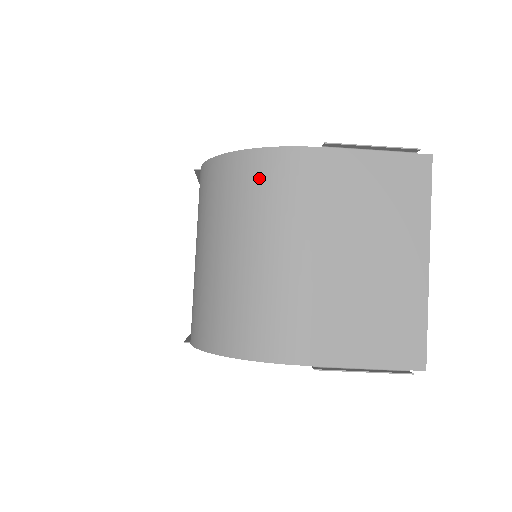
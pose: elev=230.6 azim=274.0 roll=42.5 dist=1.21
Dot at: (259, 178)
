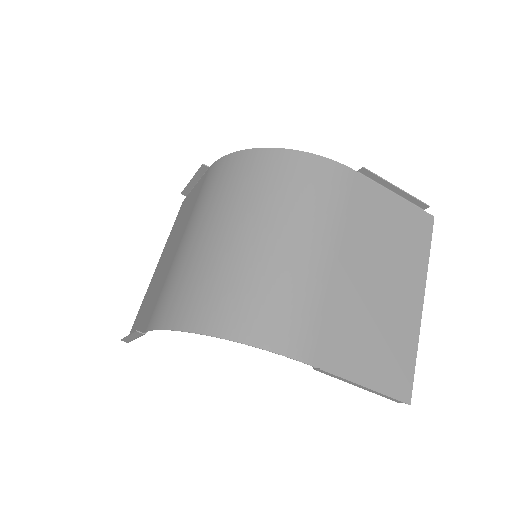
Dot at: (297, 175)
